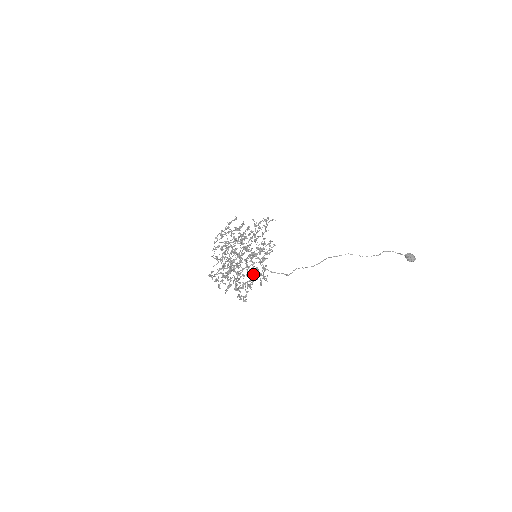
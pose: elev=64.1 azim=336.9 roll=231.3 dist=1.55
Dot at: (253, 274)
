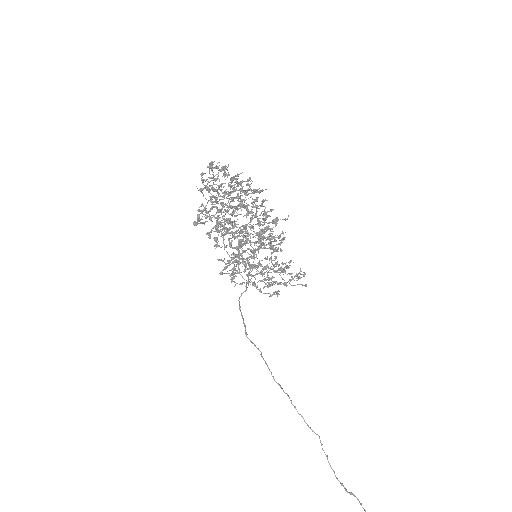
Dot at: (232, 254)
